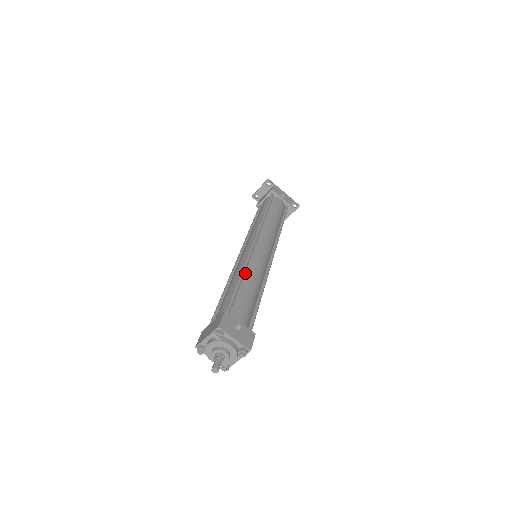
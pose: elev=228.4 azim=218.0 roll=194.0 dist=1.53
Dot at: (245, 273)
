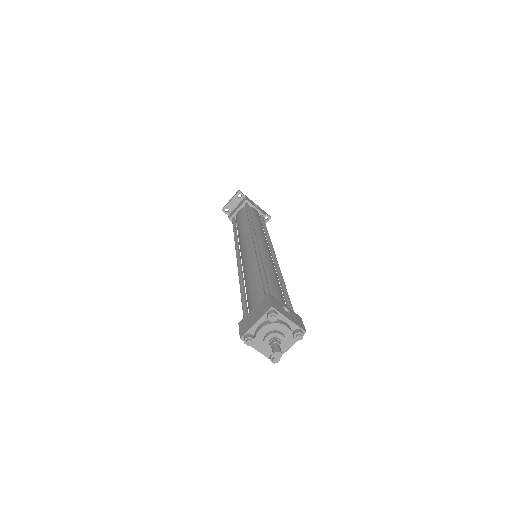
Dot at: occluded
